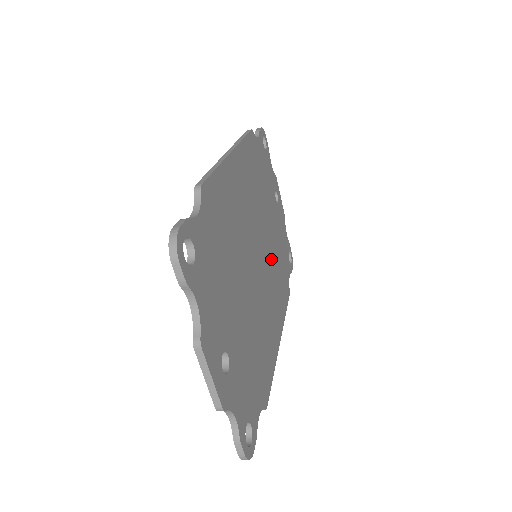
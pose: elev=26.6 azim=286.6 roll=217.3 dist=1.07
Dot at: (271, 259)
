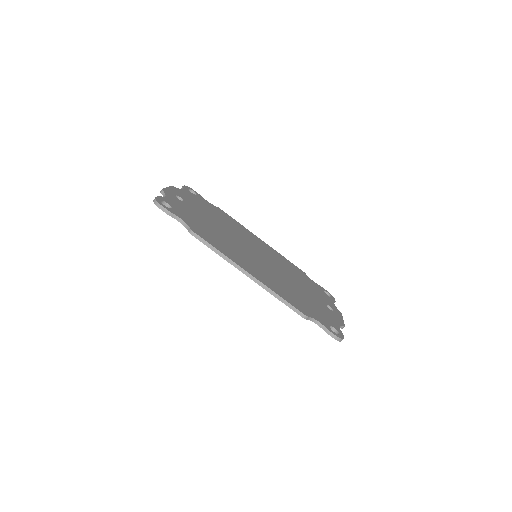
Dot at: (280, 278)
